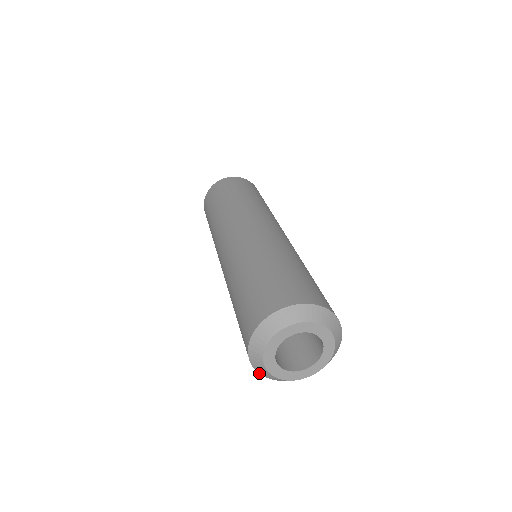
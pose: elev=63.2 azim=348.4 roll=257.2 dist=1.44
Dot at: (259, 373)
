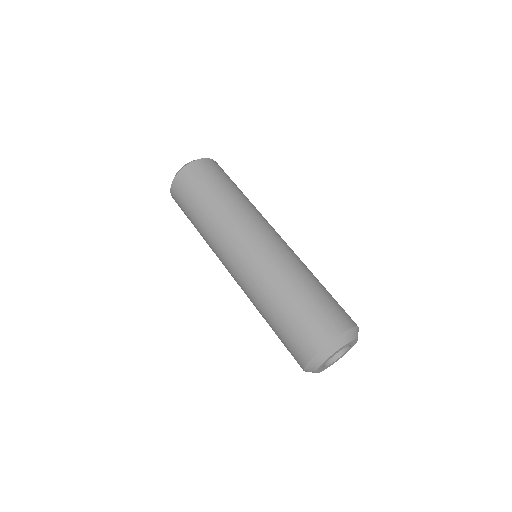
Dot at: occluded
